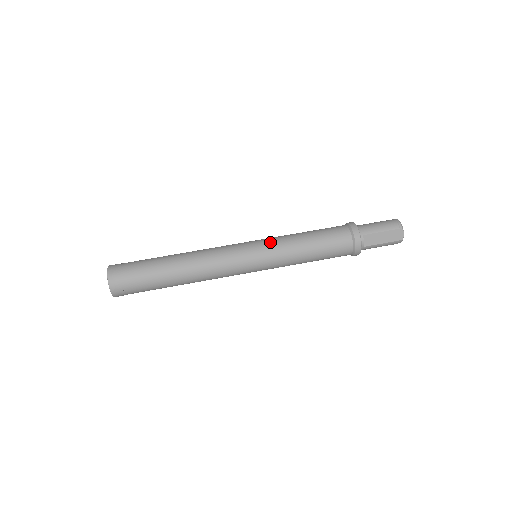
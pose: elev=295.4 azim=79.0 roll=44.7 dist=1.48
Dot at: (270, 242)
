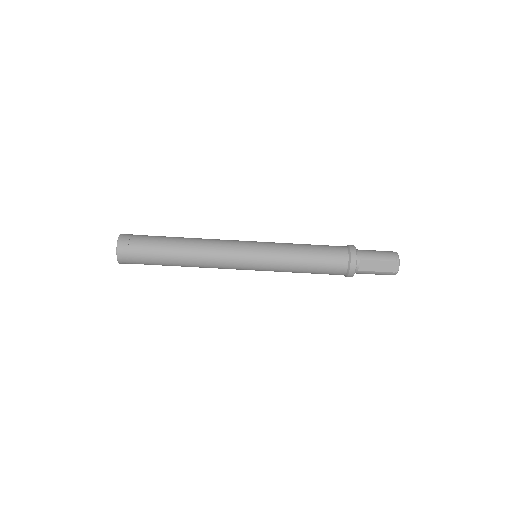
Dot at: (271, 246)
